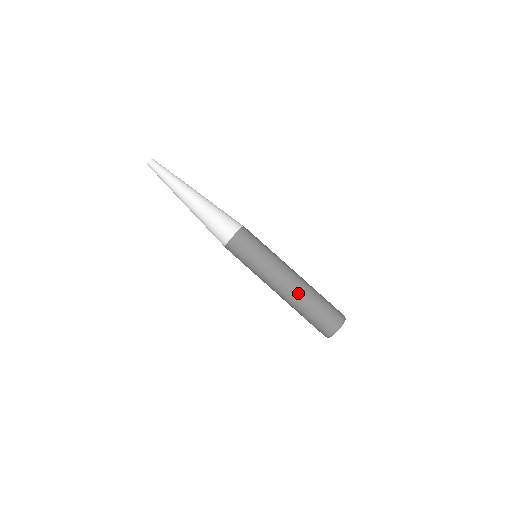
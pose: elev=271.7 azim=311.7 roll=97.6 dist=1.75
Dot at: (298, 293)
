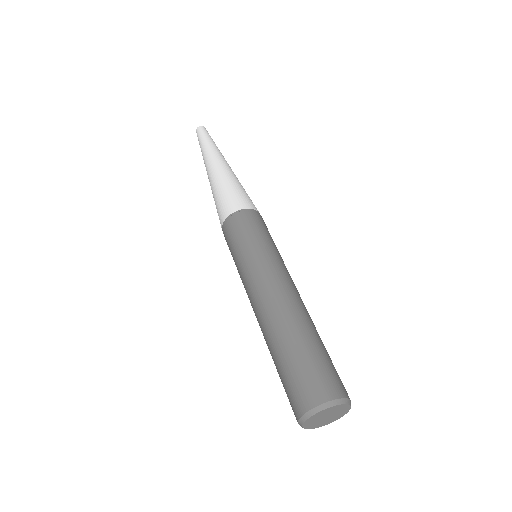
Dot at: (308, 314)
